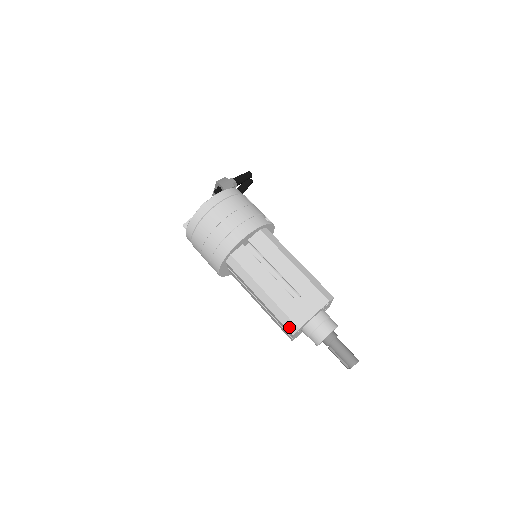
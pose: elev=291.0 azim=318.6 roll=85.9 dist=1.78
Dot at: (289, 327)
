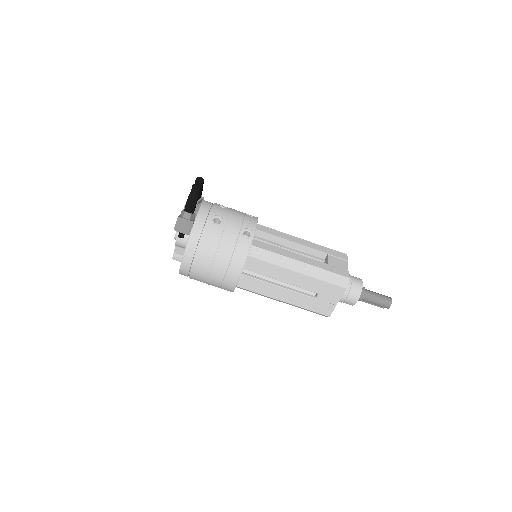
Dot at: occluded
